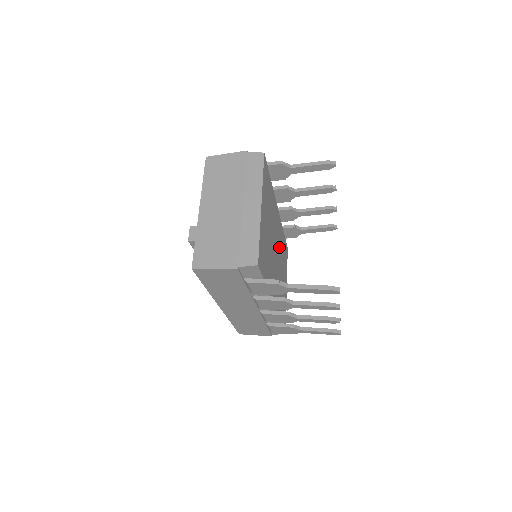
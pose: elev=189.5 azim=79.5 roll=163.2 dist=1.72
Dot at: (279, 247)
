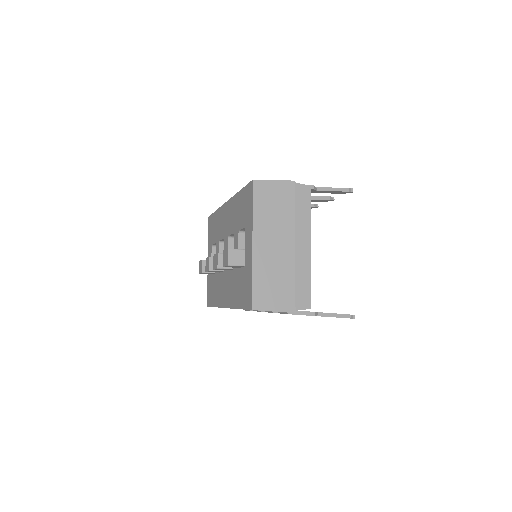
Dot at: occluded
